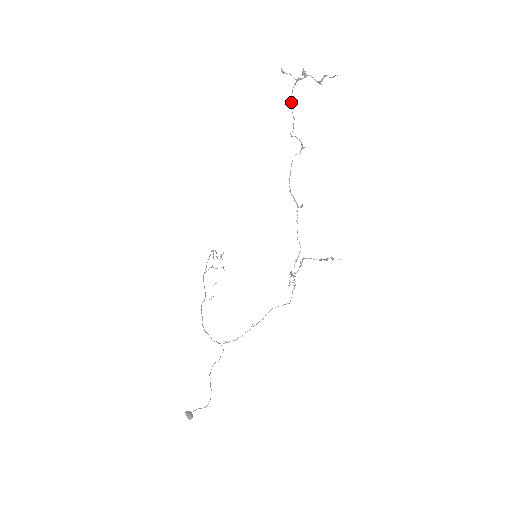
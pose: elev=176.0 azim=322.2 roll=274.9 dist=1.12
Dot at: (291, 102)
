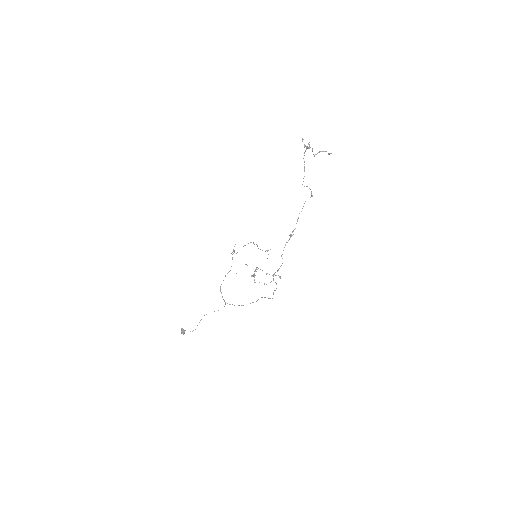
Dot at: (304, 162)
